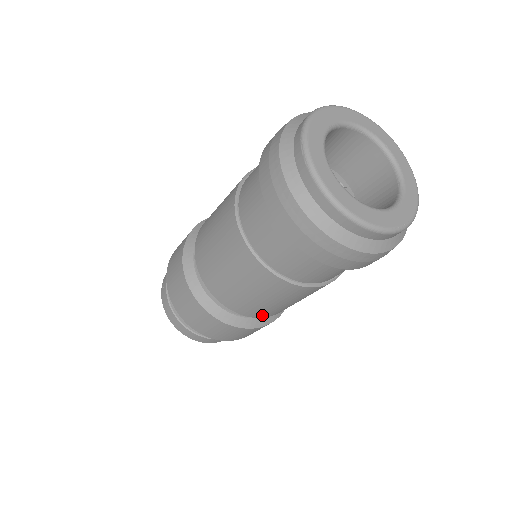
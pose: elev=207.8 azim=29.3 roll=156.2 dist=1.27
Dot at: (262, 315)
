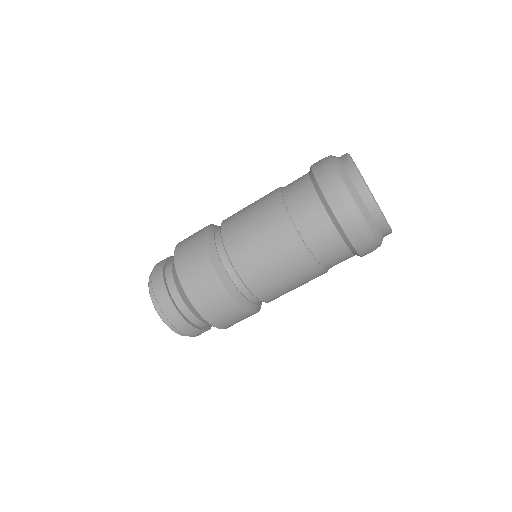
Dot at: (255, 287)
